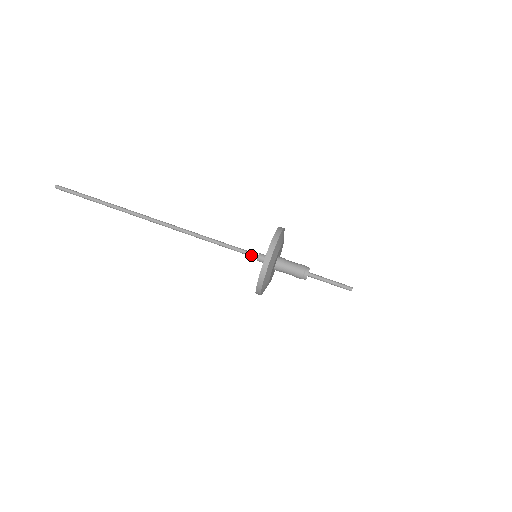
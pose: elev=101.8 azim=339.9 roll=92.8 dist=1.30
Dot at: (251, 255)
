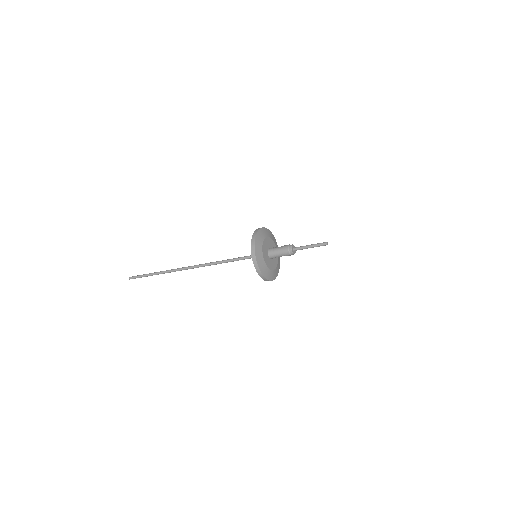
Dot at: occluded
